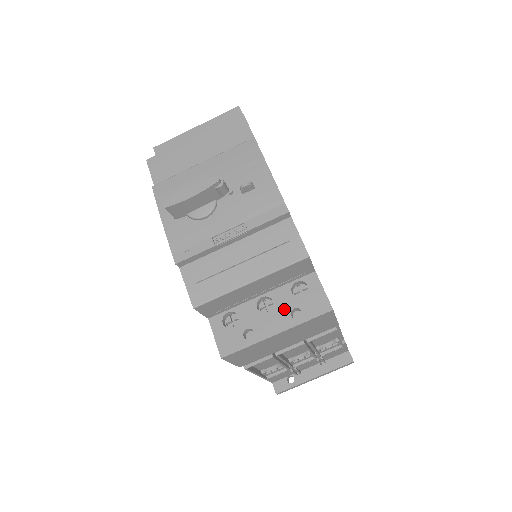
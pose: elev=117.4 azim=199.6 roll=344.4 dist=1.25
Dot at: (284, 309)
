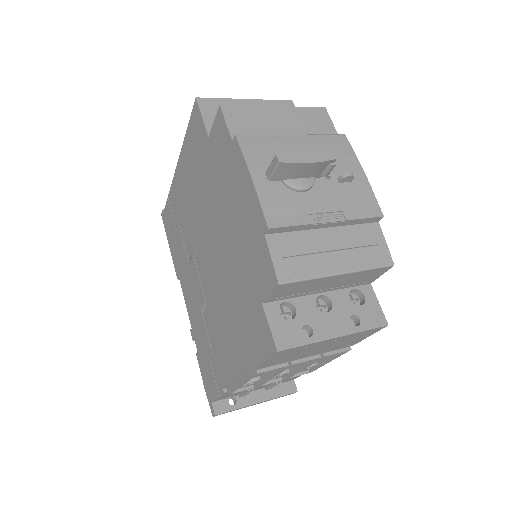
Dot at: (343, 313)
